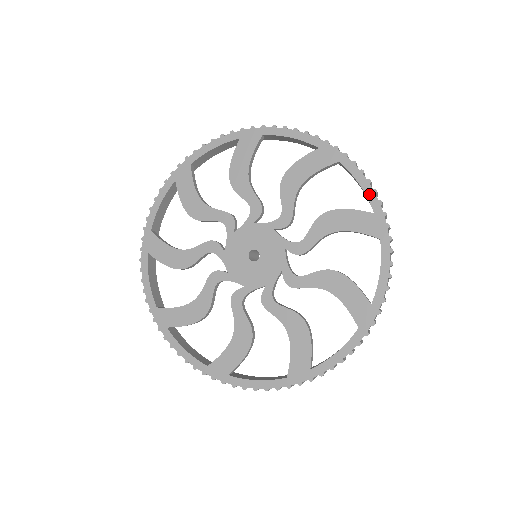
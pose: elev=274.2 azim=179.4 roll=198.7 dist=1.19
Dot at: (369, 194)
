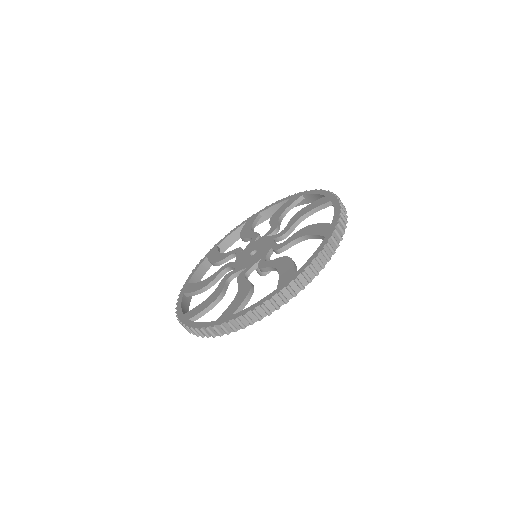
Dot at: (321, 193)
